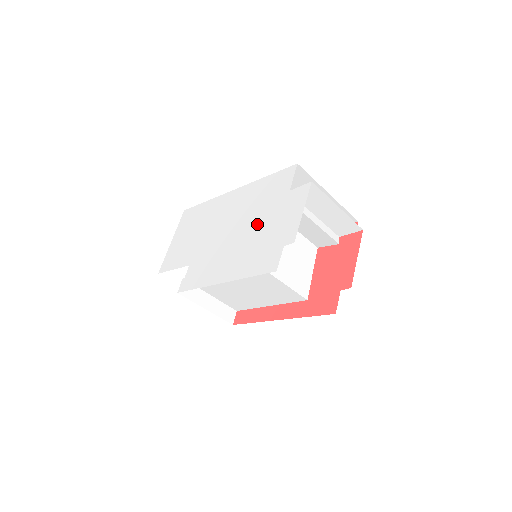
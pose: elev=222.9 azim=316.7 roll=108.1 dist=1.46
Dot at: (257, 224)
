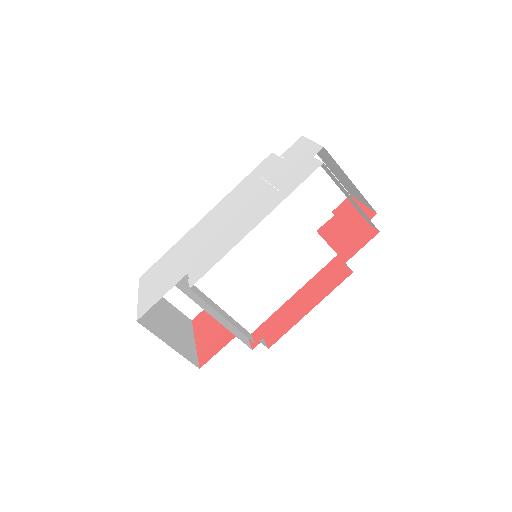
Dot at: (262, 188)
